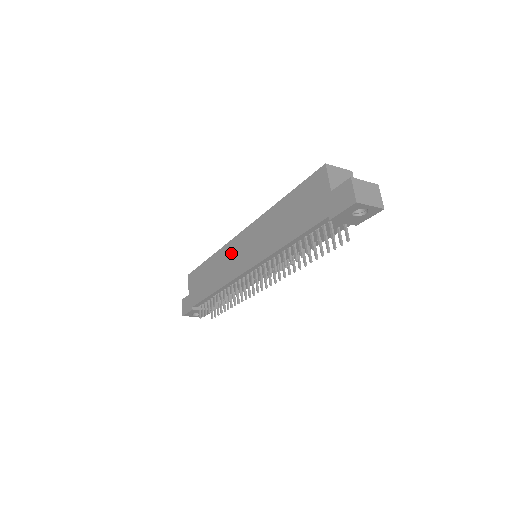
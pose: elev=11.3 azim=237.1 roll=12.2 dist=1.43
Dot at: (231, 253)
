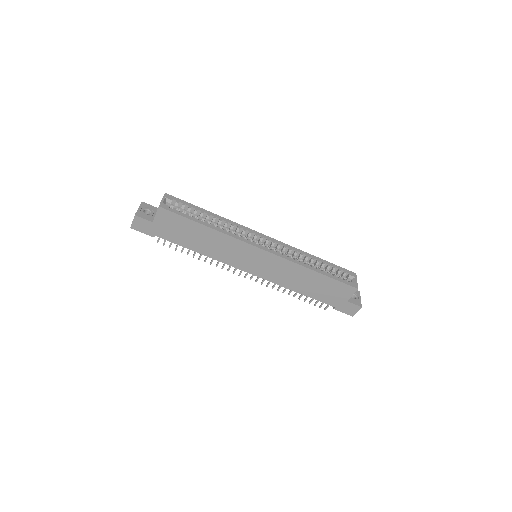
Dot at: (241, 251)
